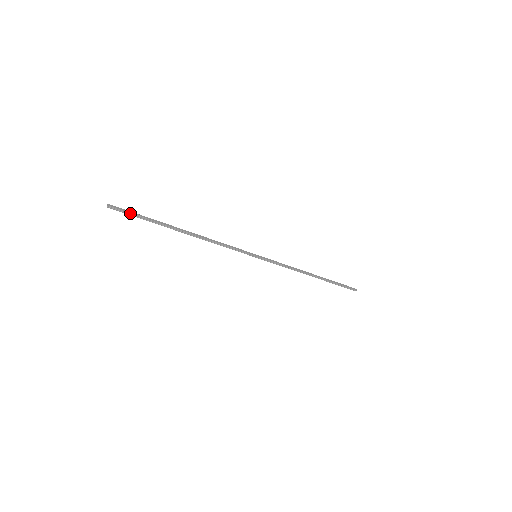
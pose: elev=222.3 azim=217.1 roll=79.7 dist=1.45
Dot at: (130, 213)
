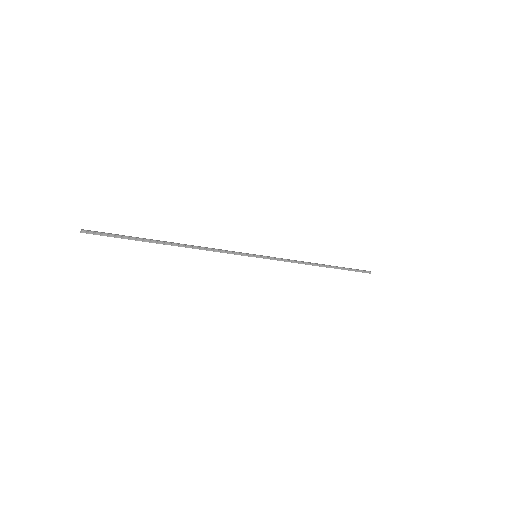
Dot at: (108, 234)
